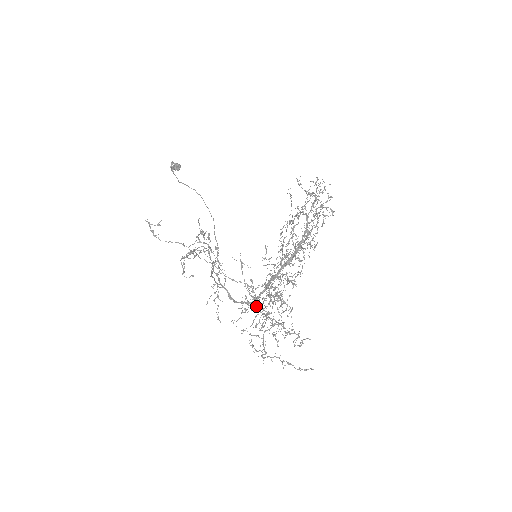
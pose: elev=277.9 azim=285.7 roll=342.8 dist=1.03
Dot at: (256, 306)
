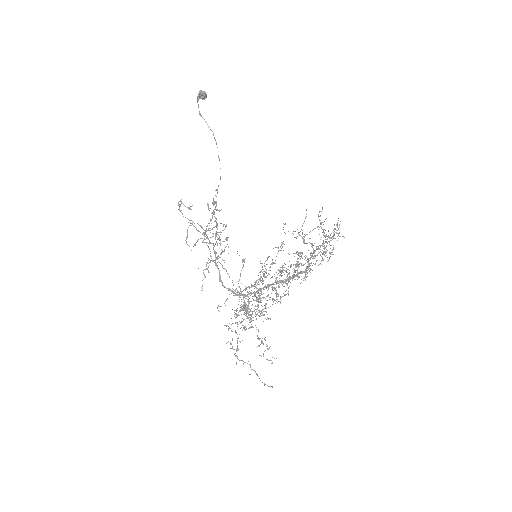
Dot at: occluded
